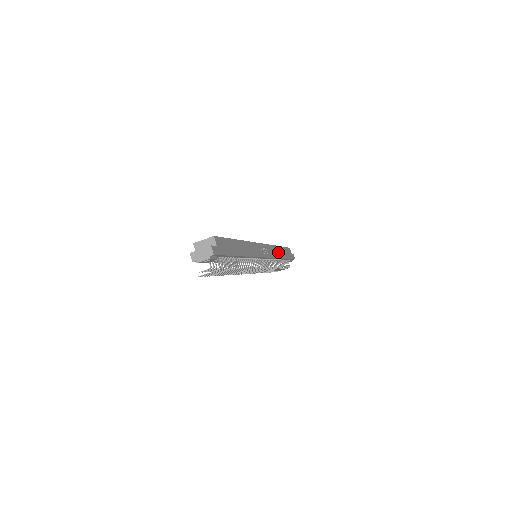
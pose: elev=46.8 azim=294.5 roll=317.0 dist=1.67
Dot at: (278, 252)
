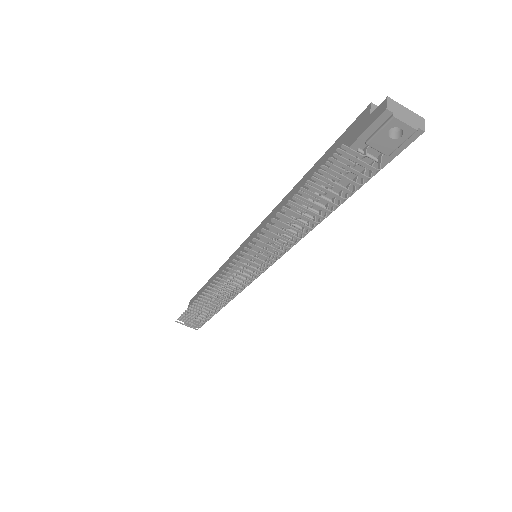
Dot at: occluded
